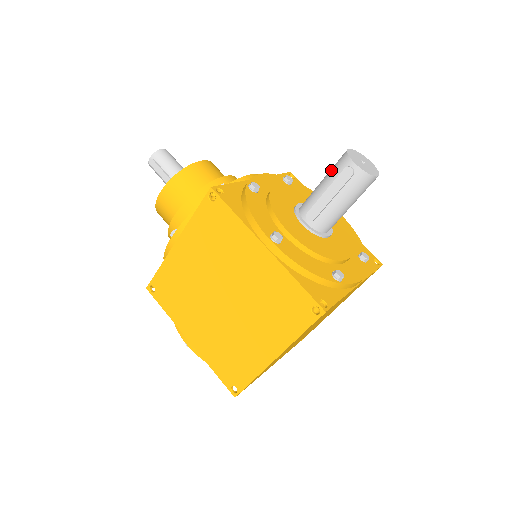
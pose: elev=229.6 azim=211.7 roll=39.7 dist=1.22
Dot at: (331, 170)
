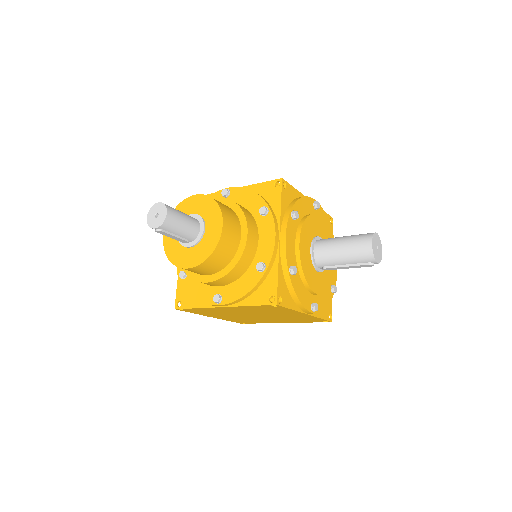
Dot at: (354, 255)
